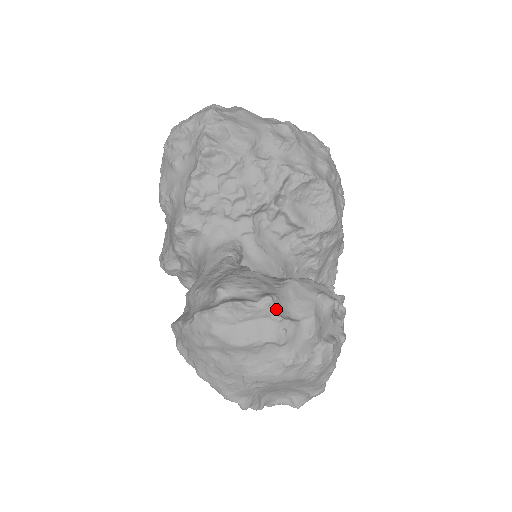
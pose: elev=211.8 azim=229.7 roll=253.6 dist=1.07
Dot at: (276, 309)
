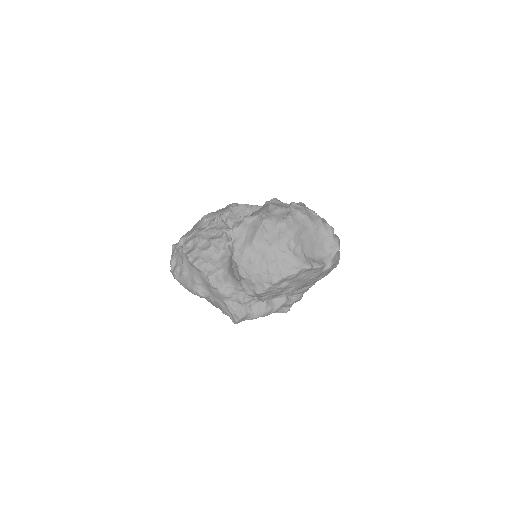
Dot at: (251, 217)
